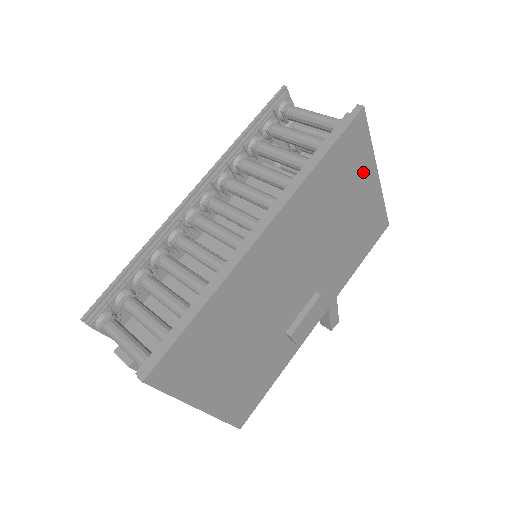
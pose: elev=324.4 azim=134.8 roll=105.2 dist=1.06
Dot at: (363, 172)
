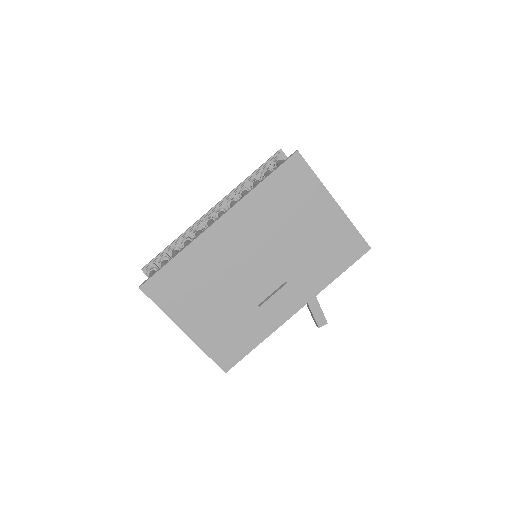
Dot at: (314, 196)
